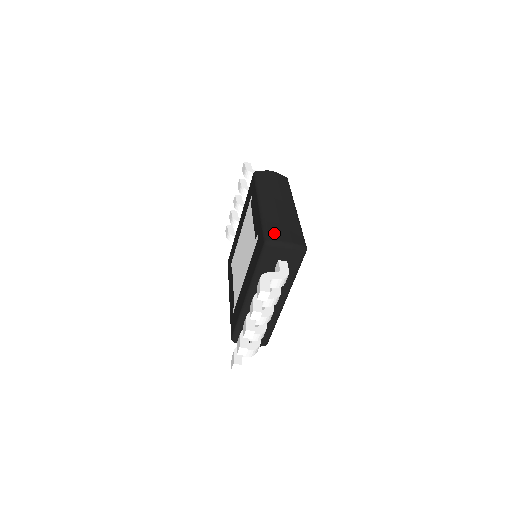
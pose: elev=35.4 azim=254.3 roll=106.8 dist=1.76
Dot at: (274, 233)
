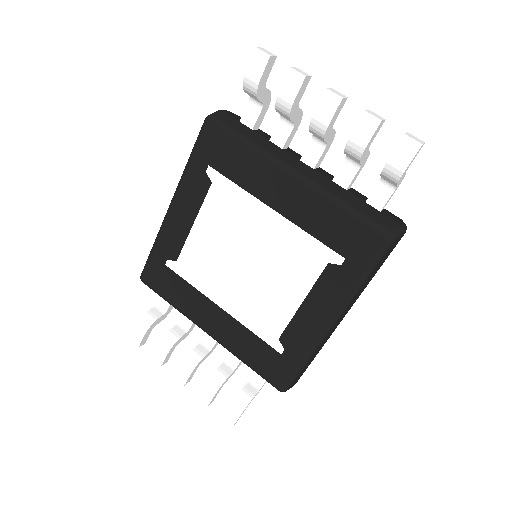
Dot at: occluded
